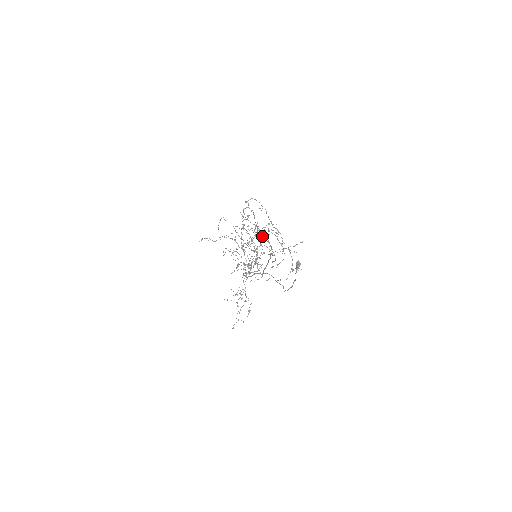
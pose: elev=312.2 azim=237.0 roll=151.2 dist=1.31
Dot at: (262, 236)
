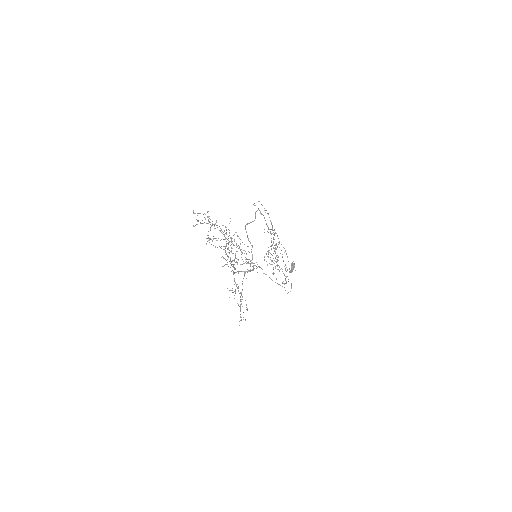
Dot at: (273, 238)
